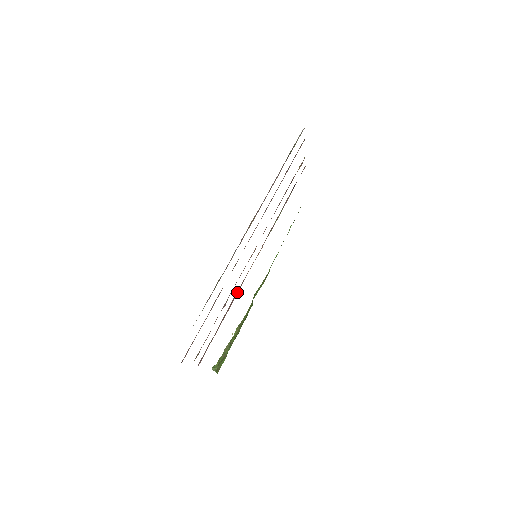
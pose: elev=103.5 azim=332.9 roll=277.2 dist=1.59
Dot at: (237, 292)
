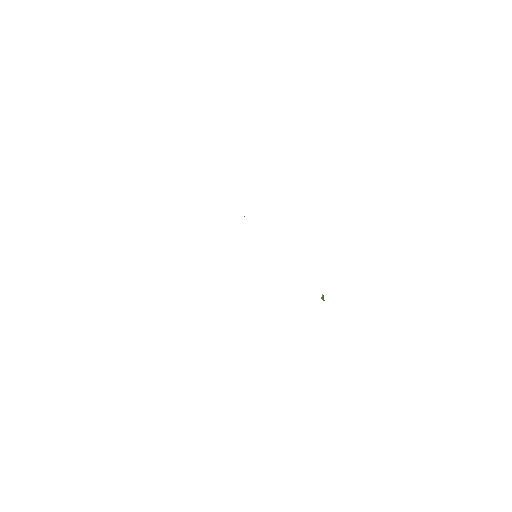
Dot at: occluded
